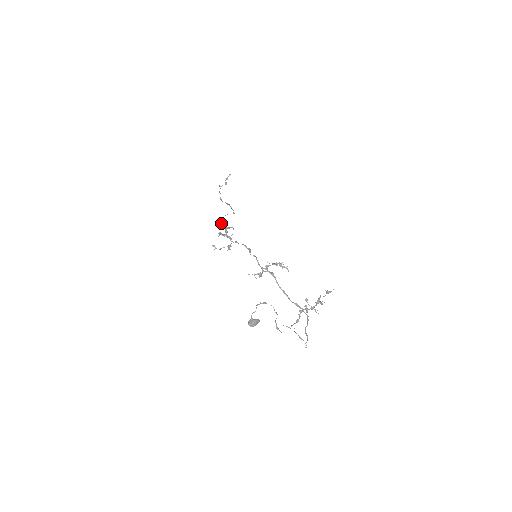
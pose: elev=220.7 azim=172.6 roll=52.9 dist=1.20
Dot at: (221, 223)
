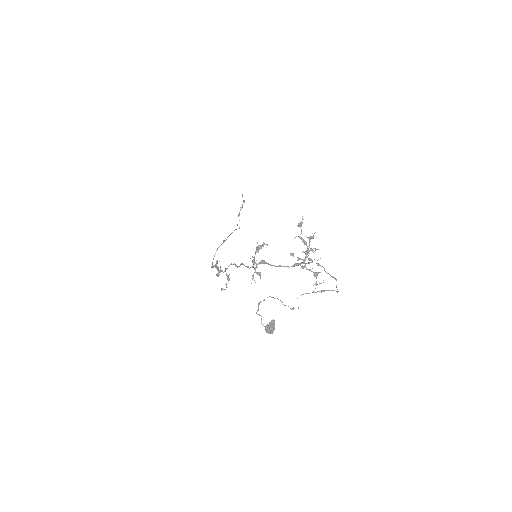
Dot at: (211, 266)
